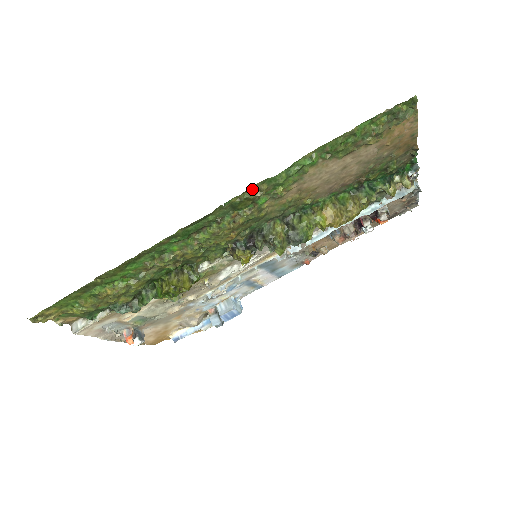
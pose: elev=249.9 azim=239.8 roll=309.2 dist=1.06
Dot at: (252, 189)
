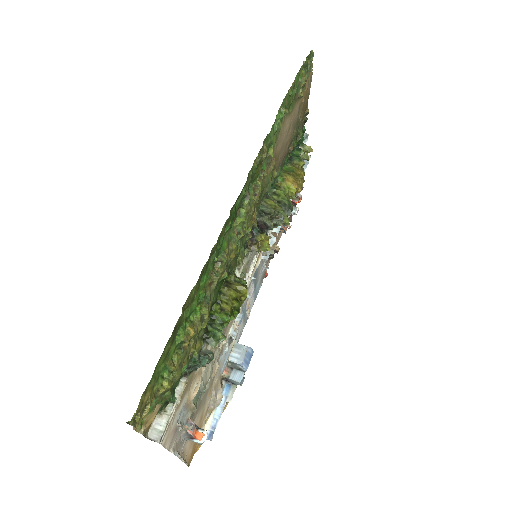
Dot at: (260, 151)
